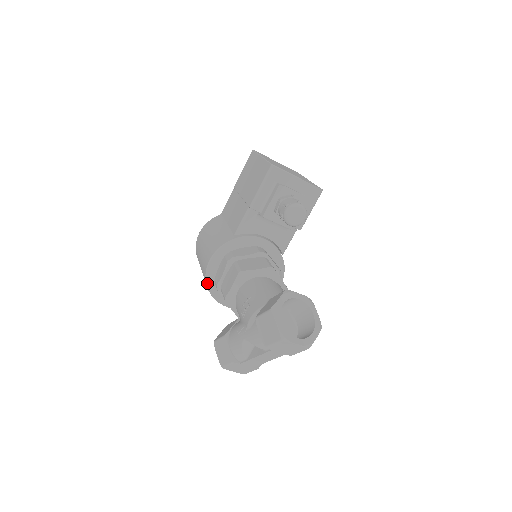
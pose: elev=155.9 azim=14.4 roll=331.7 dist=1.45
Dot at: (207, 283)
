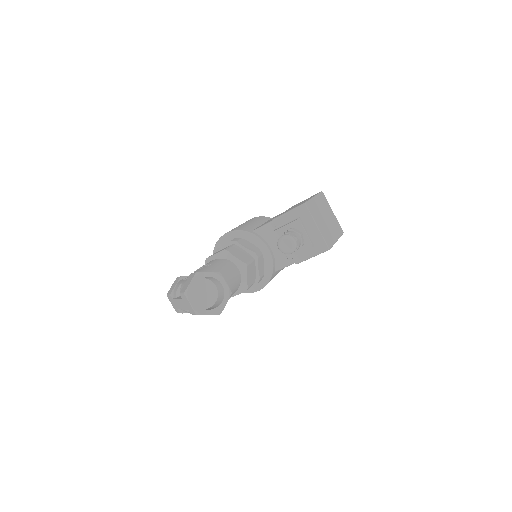
Dot at: (215, 247)
